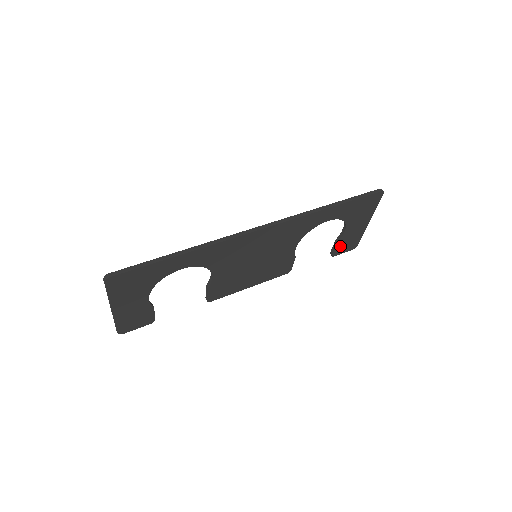
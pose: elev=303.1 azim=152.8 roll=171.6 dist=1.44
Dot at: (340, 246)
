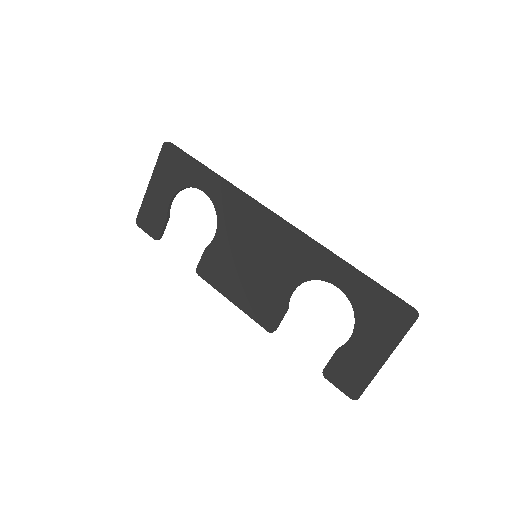
Dot at: (338, 365)
